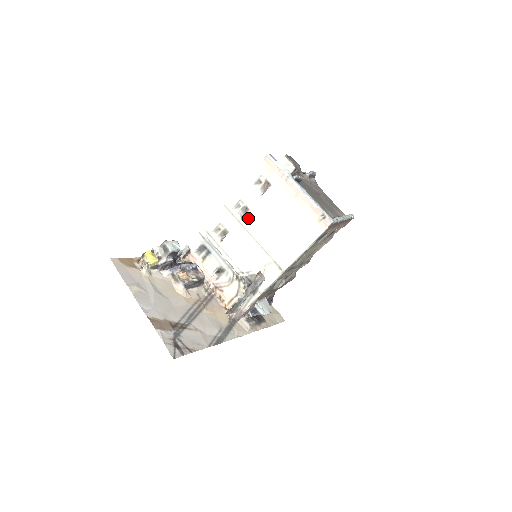
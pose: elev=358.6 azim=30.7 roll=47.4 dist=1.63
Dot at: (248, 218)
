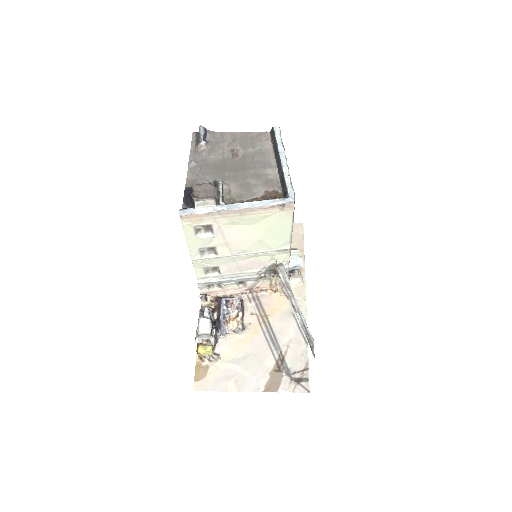
Dot at: (221, 251)
